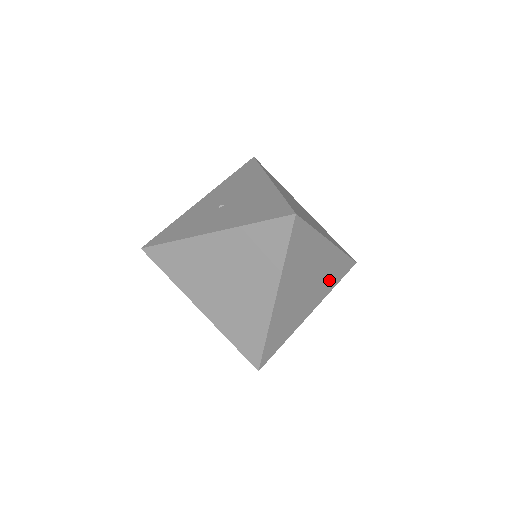
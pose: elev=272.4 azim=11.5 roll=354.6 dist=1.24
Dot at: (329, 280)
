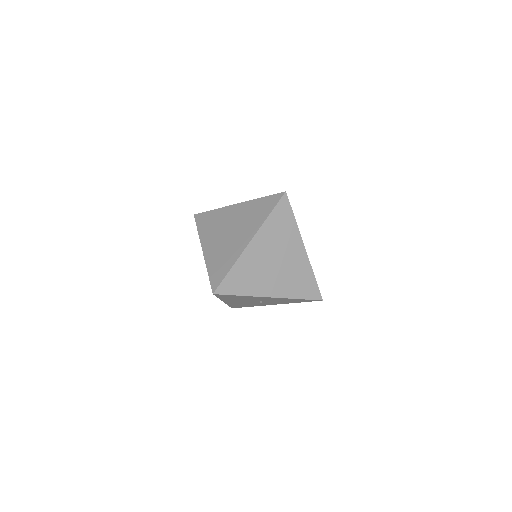
Dot at: (295, 285)
